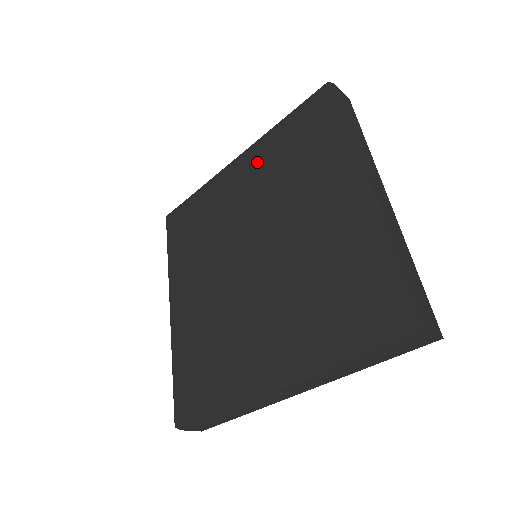
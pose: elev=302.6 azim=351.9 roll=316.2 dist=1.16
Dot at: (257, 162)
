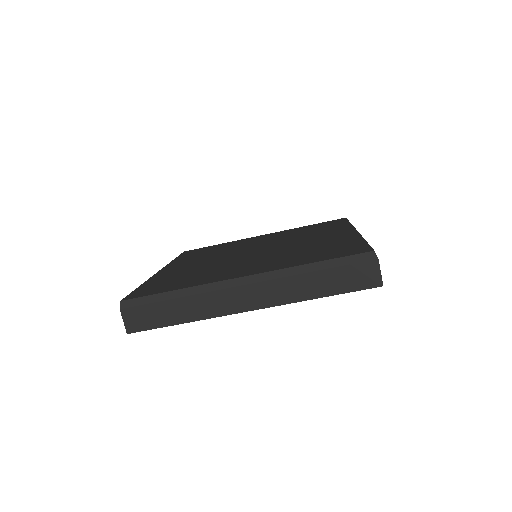
Dot at: (280, 234)
